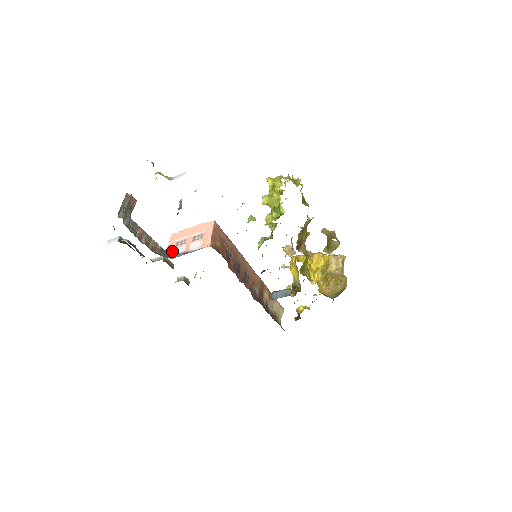
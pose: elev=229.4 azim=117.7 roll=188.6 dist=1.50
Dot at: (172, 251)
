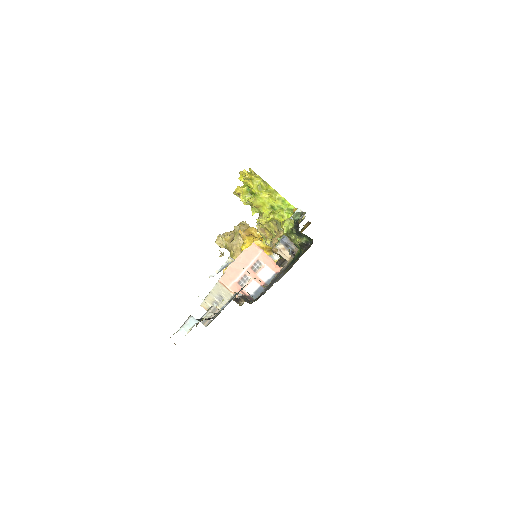
Dot at: (245, 293)
